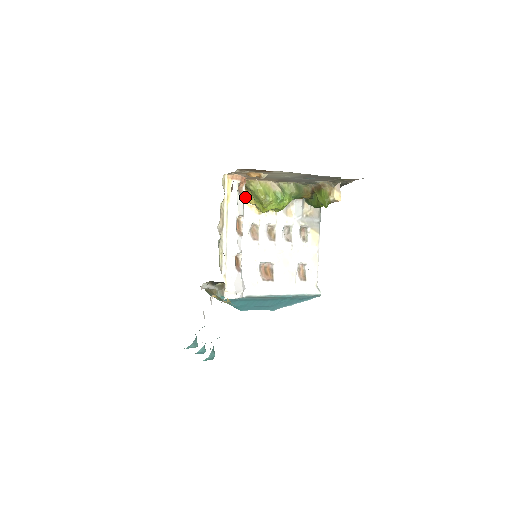
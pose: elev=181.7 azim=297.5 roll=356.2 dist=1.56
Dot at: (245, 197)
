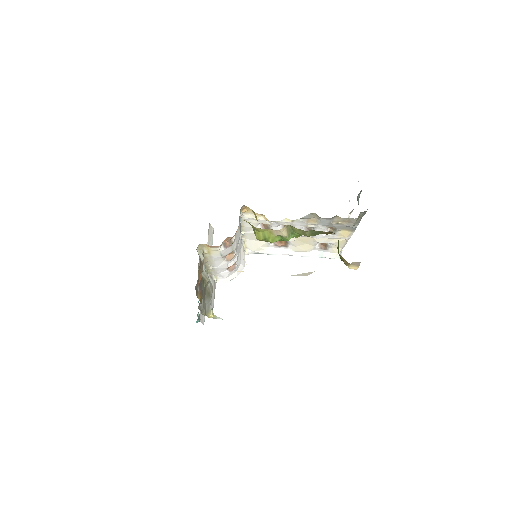
Dot at: (251, 210)
